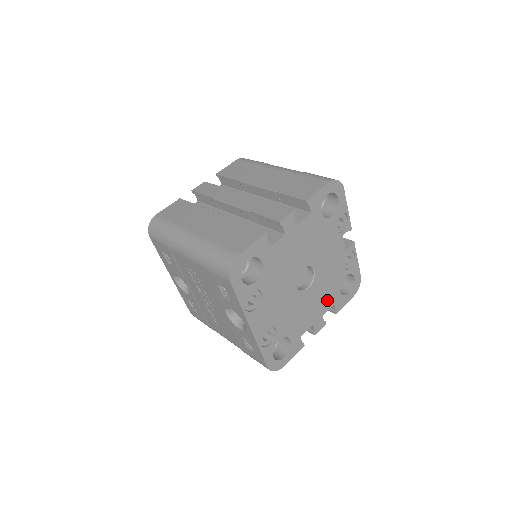
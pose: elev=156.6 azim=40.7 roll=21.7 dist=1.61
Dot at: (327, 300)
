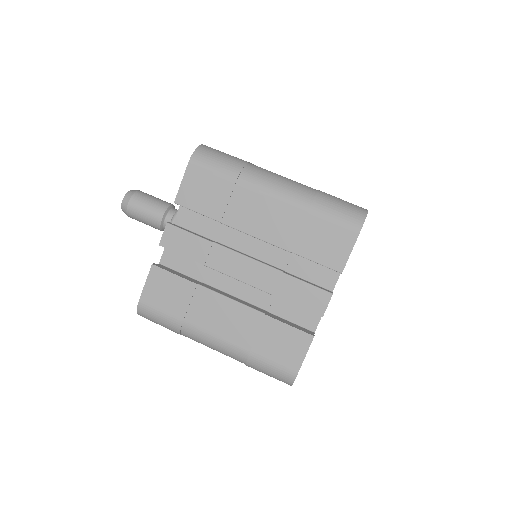
Dot at: occluded
